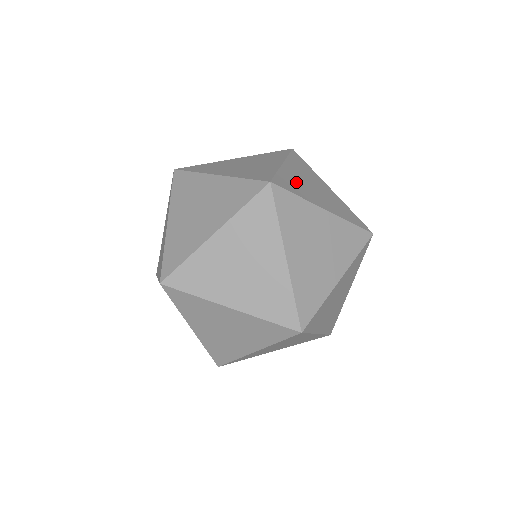
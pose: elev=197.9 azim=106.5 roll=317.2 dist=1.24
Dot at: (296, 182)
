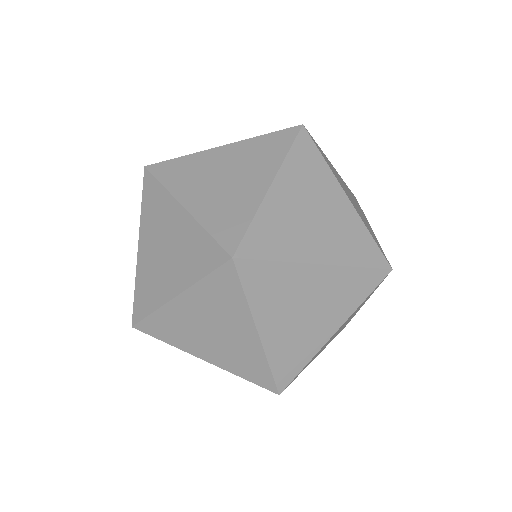
Dot at: (282, 224)
